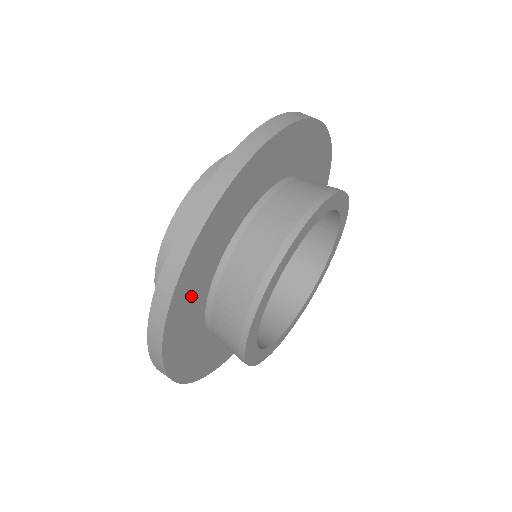
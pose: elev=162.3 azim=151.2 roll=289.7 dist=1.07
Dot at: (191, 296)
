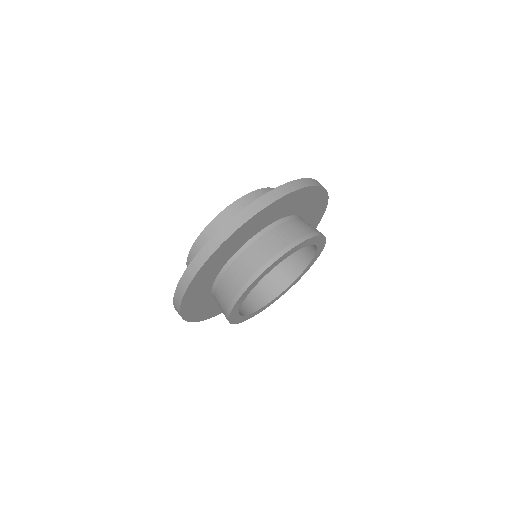
Dot at: (196, 299)
